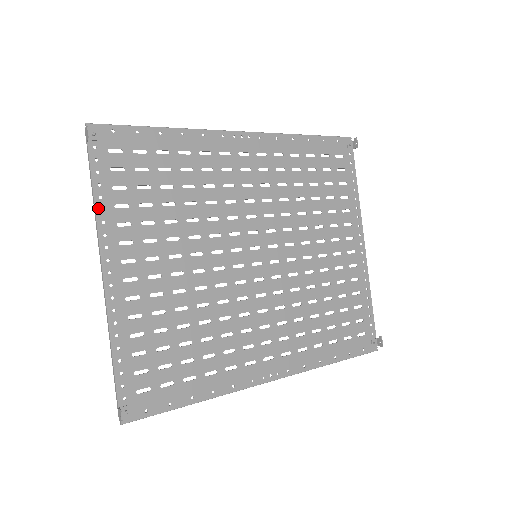
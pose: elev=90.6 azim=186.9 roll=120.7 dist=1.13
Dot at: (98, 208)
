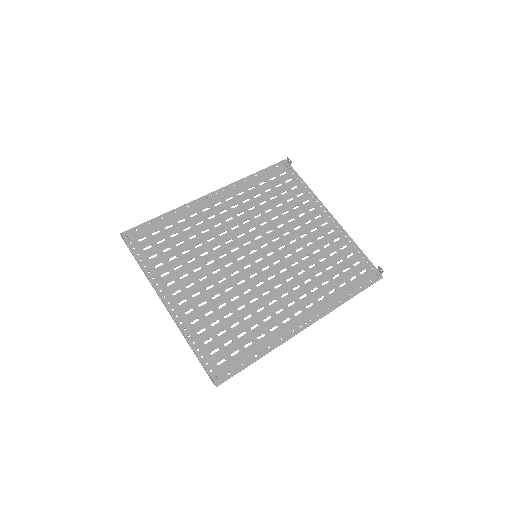
Dot at: (146, 272)
